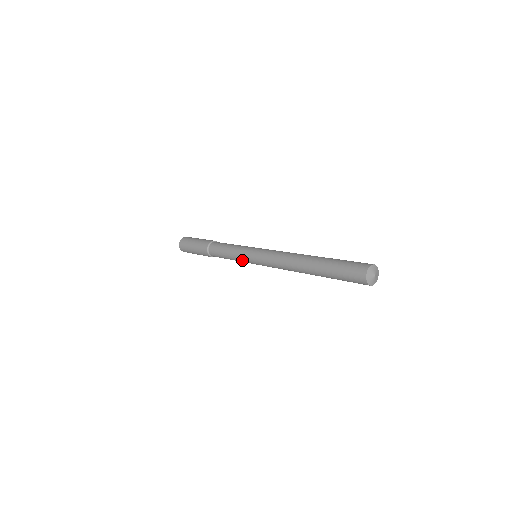
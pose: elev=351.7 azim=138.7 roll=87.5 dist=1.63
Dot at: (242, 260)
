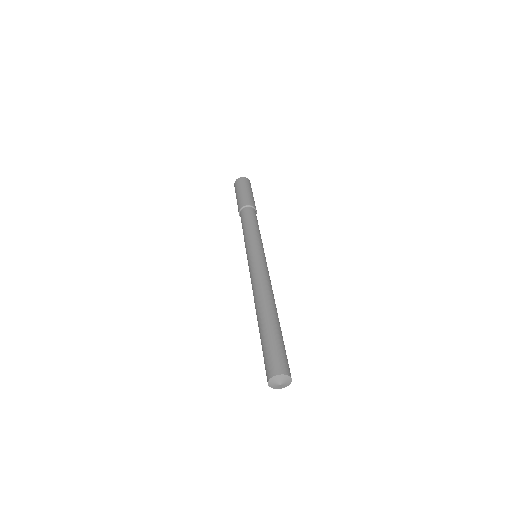
Dot at: (246, 247)
